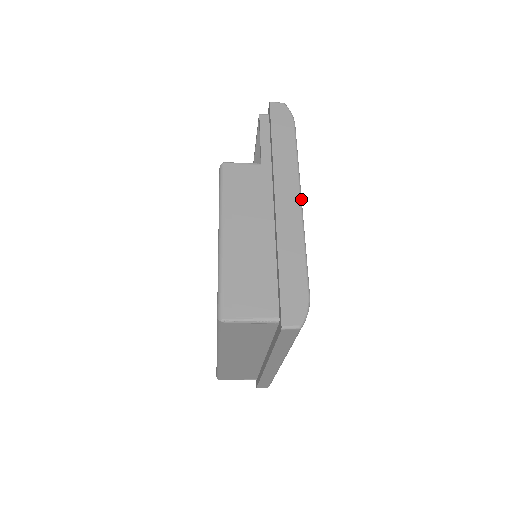
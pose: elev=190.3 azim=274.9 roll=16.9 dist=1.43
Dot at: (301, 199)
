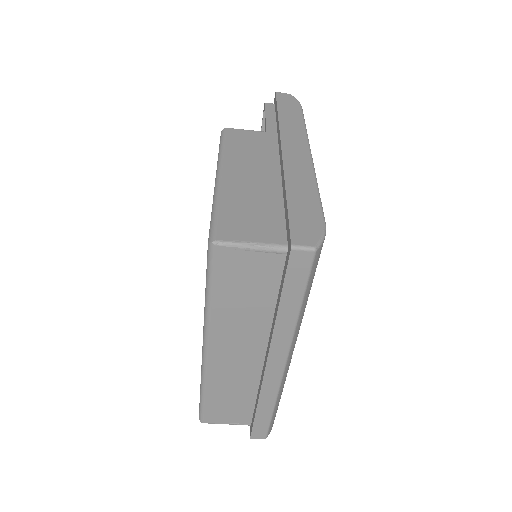
Dot at: occluded
